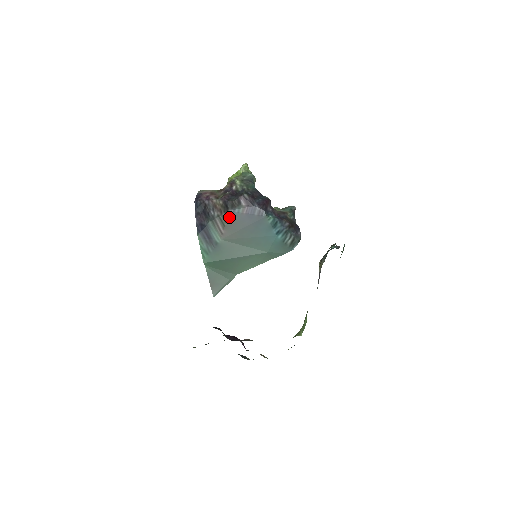
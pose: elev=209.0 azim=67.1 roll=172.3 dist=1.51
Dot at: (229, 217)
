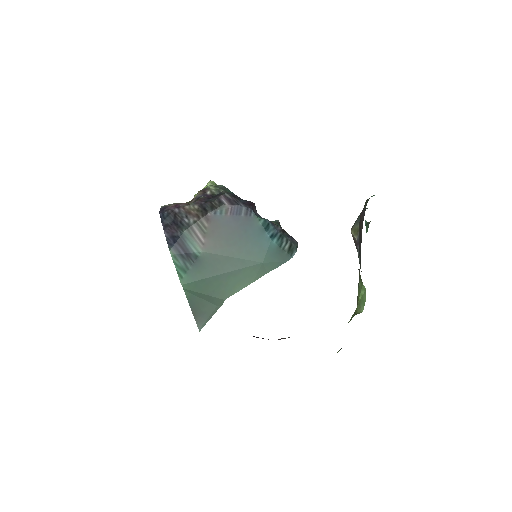
Dot at: (210, 221)
